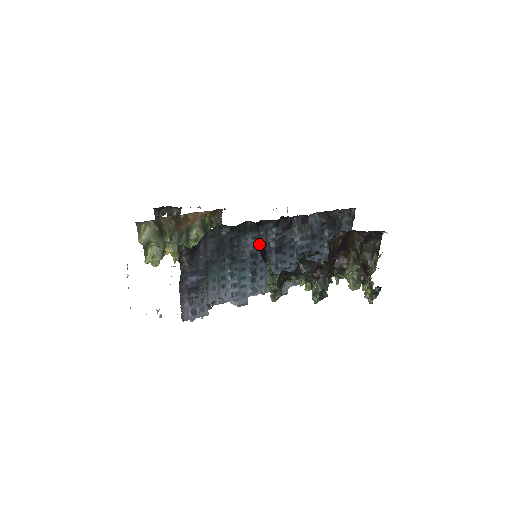
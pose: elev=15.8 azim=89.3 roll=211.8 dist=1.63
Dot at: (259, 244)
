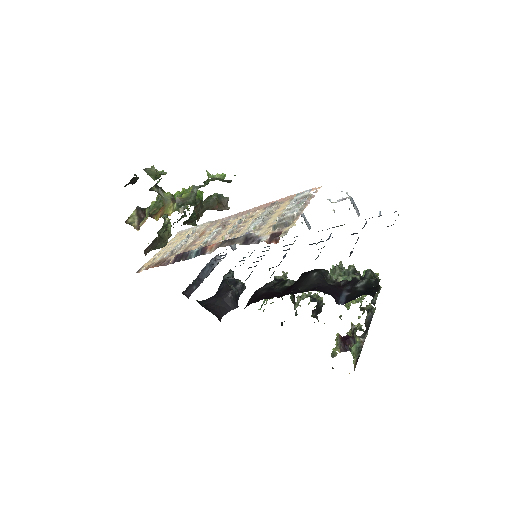
Dot at: occluded
